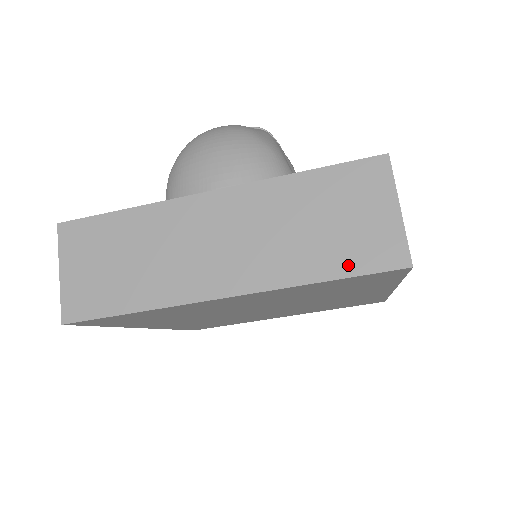
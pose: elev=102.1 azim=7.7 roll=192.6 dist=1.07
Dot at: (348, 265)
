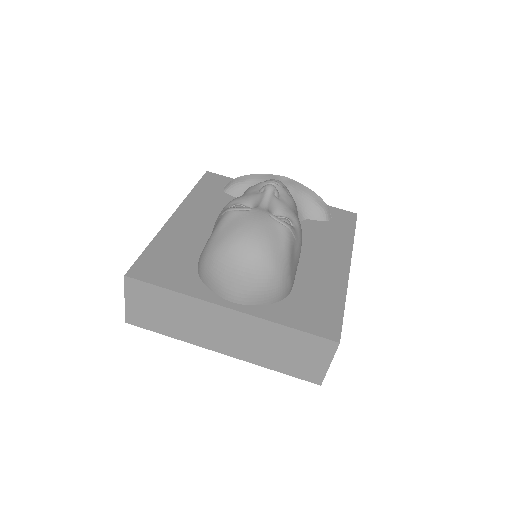
Dot at: (291, 371)
